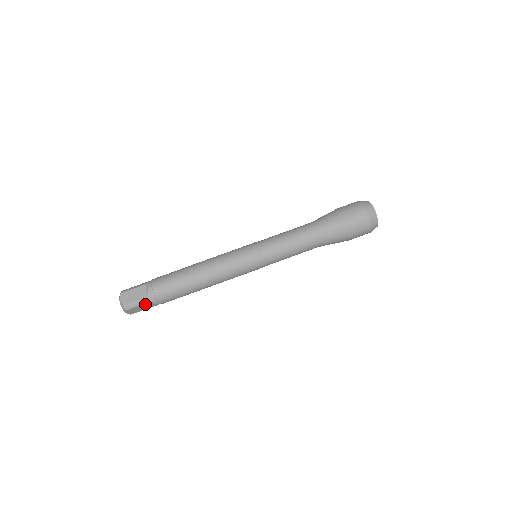
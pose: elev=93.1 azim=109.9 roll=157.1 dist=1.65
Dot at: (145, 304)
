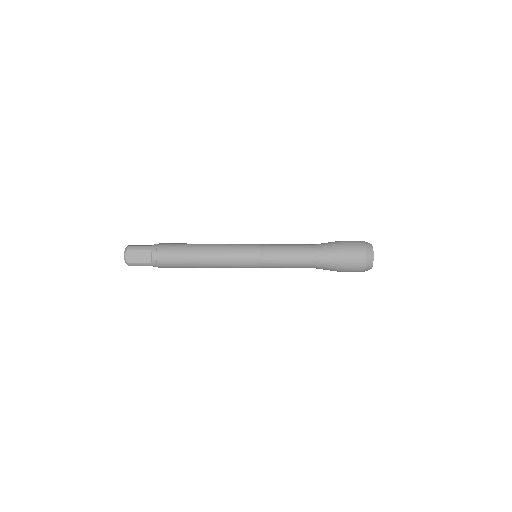
Dot at: (145, 252)
